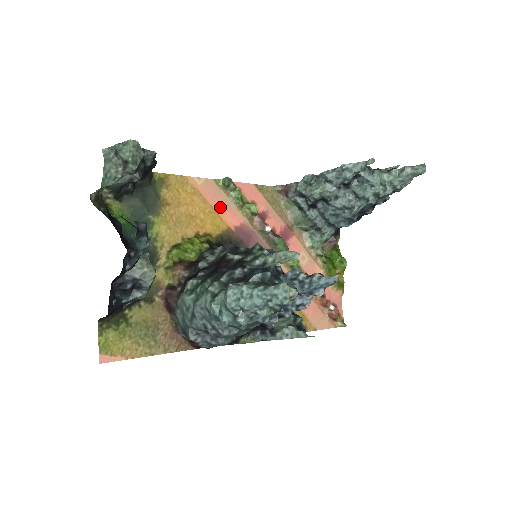
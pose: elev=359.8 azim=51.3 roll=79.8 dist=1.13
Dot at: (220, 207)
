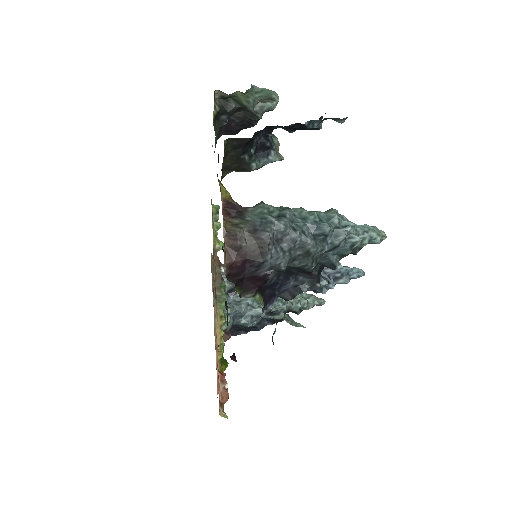
Dot at: occluded
